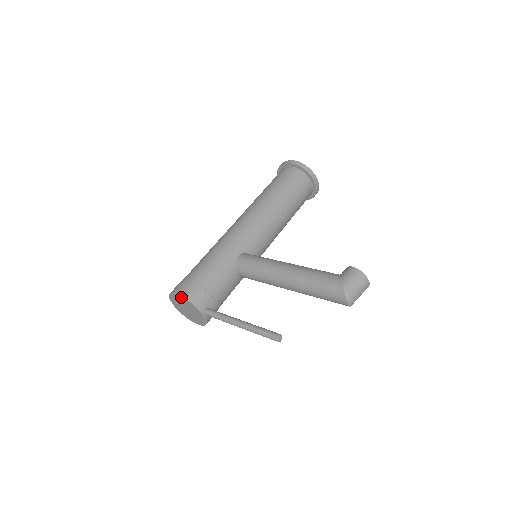
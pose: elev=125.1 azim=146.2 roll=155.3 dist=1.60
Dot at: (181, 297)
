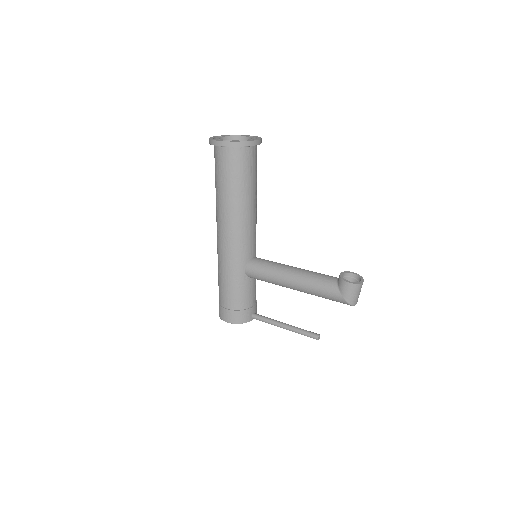
Dot at: (231, 323)
